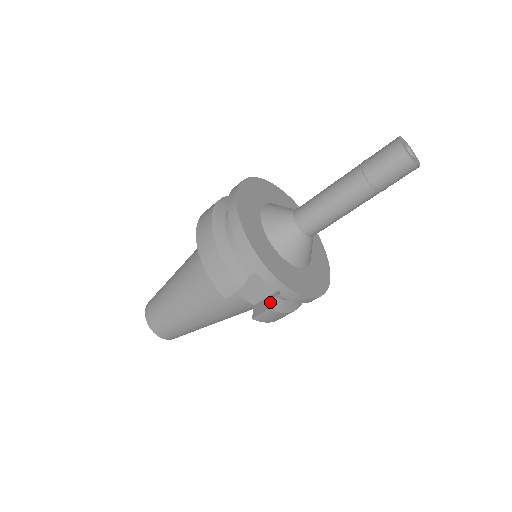
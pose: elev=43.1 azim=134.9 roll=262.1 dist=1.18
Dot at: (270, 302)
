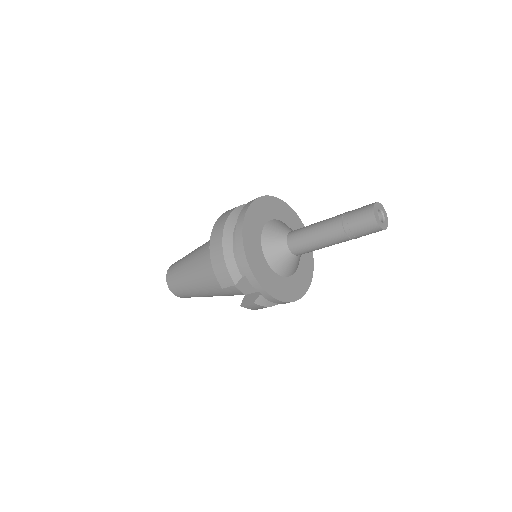
Dot at: (256, 297)
